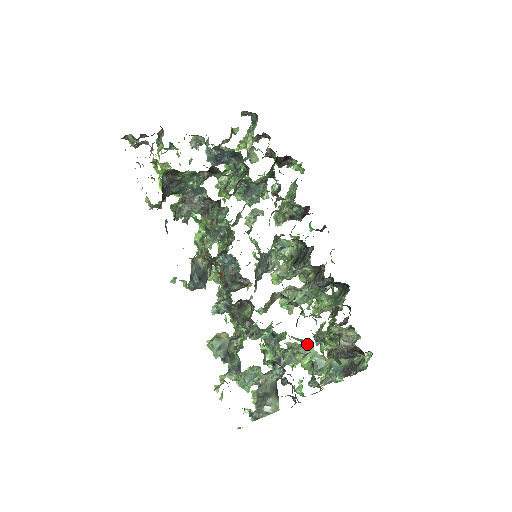
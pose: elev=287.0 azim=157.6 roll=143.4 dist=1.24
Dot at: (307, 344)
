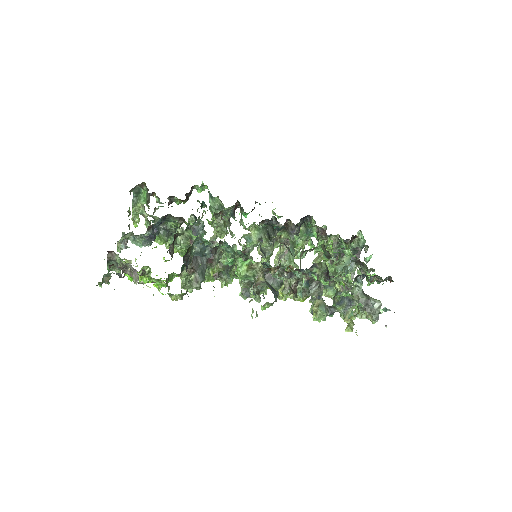
Dot at: occluded
